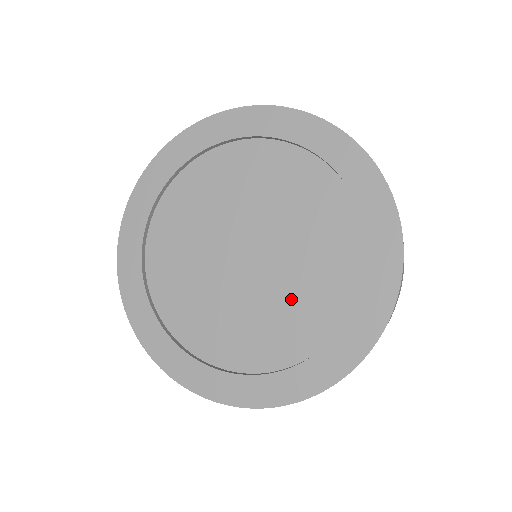
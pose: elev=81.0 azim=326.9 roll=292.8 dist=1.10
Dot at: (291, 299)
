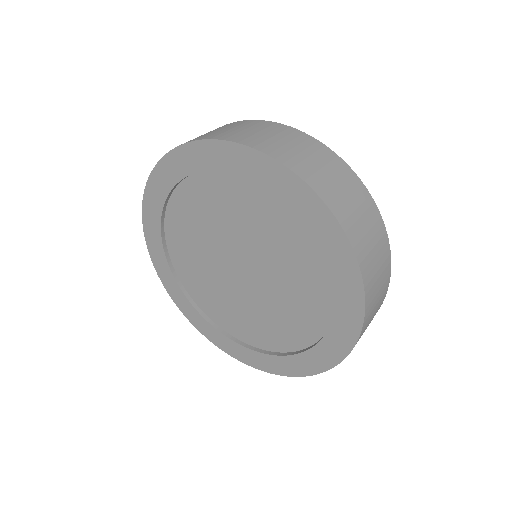
Dot at: (278, 311)
